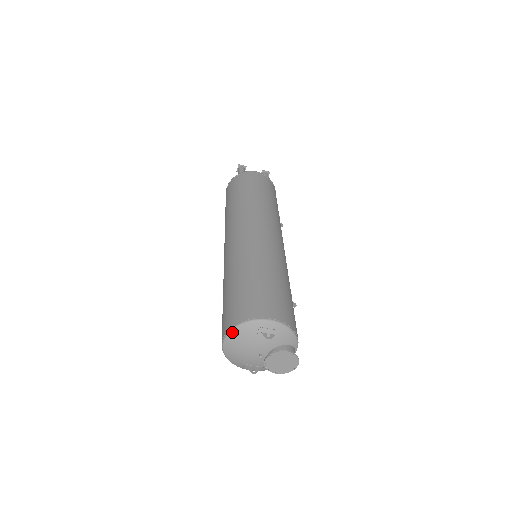
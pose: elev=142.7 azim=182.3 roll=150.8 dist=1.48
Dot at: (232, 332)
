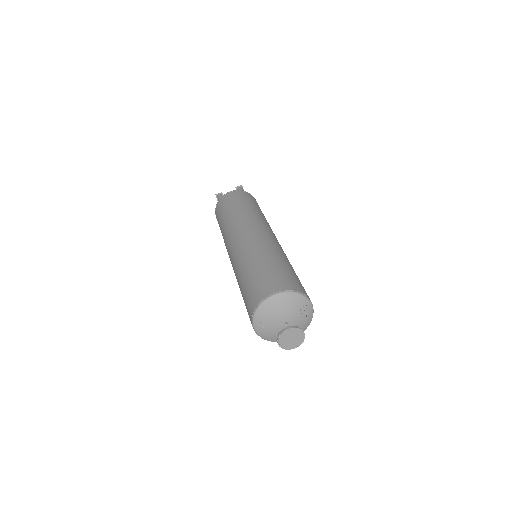
Dot at: (289, 293)
